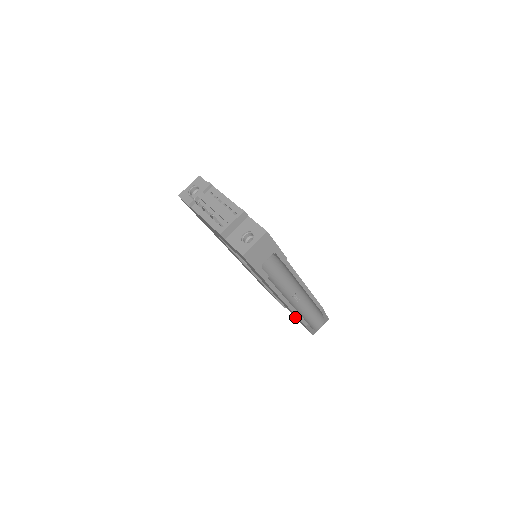
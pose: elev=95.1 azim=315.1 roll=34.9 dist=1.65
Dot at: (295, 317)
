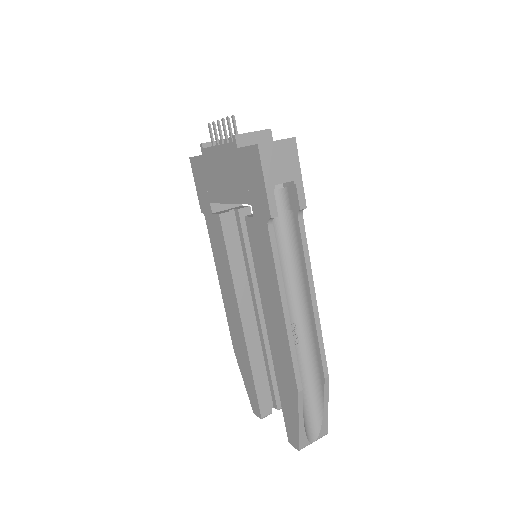
Dot at: (280, 399)
